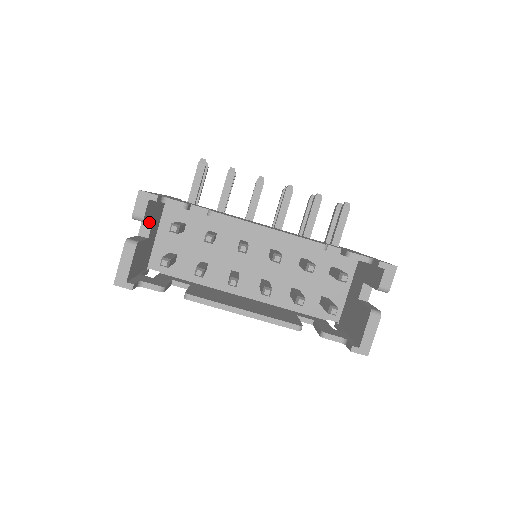
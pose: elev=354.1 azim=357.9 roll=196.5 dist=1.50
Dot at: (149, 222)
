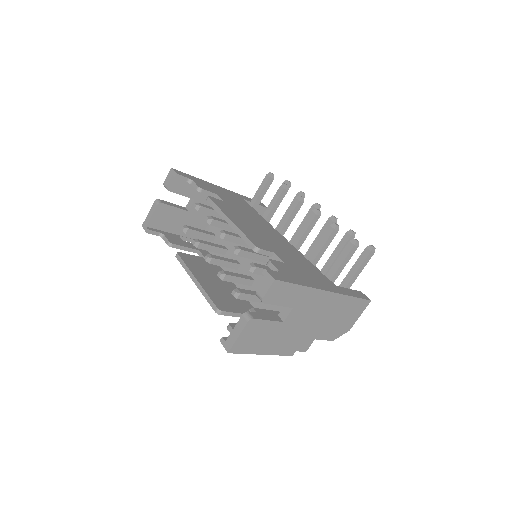
Dot at: (193, 200)
